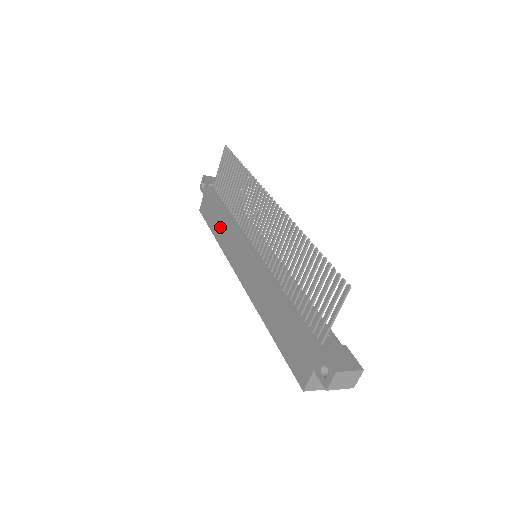
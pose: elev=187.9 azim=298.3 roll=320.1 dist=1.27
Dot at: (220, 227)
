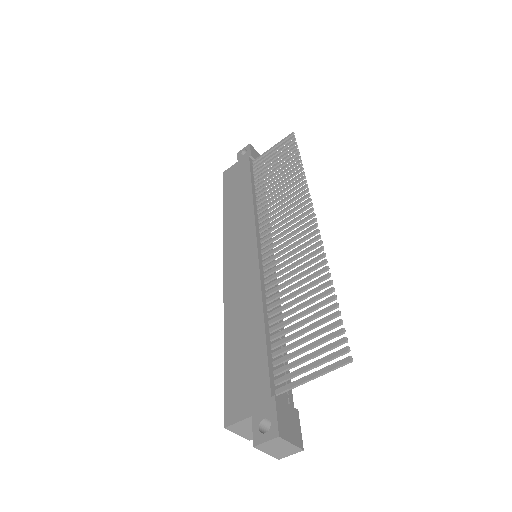
Dot at: (236, 203)
